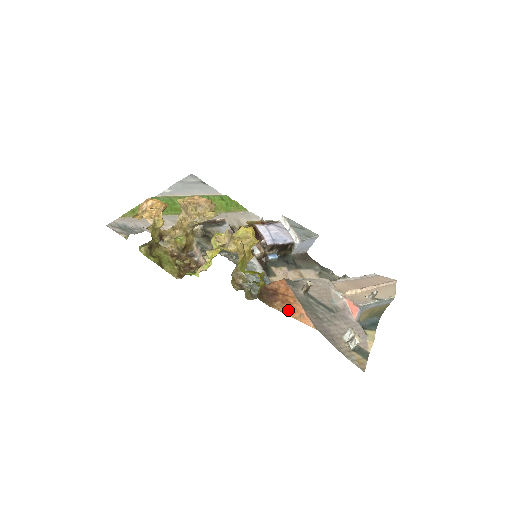
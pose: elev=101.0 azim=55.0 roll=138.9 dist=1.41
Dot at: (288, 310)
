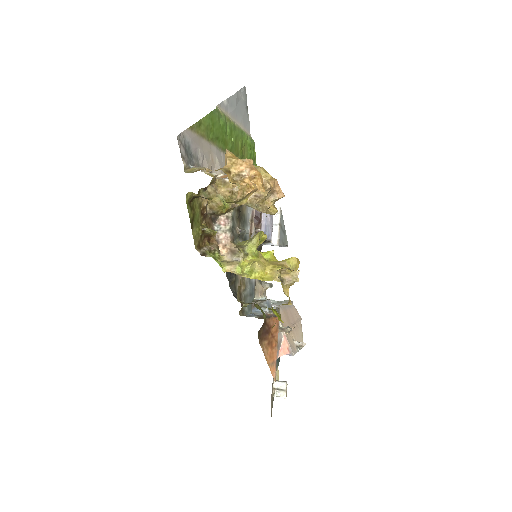
Dot at: (268, 354)
